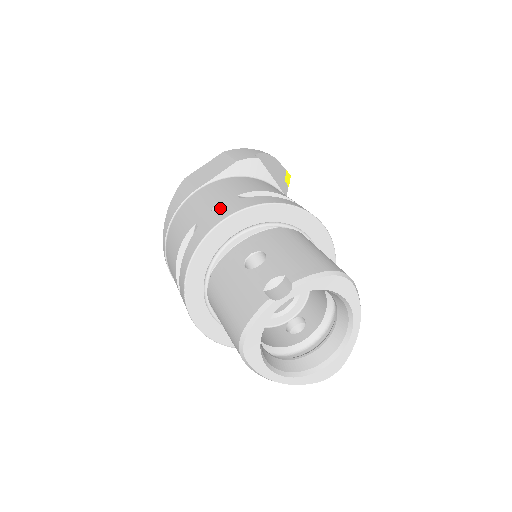
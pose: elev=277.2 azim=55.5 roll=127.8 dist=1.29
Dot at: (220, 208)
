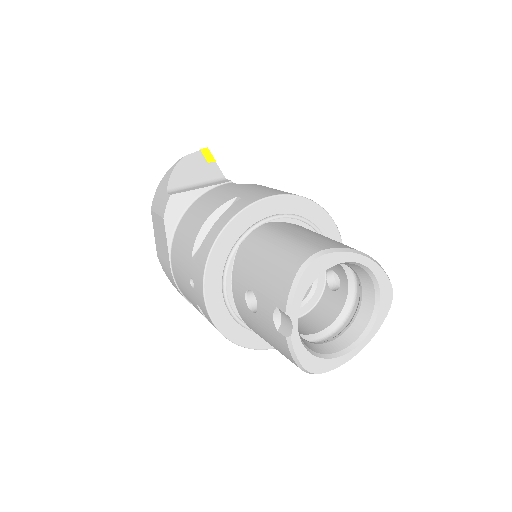
Dot at: occluded
